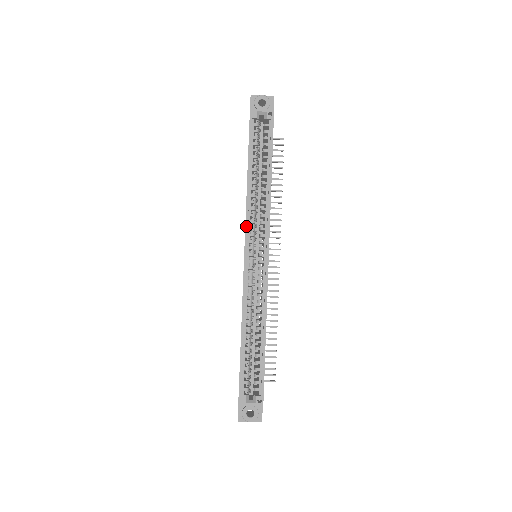
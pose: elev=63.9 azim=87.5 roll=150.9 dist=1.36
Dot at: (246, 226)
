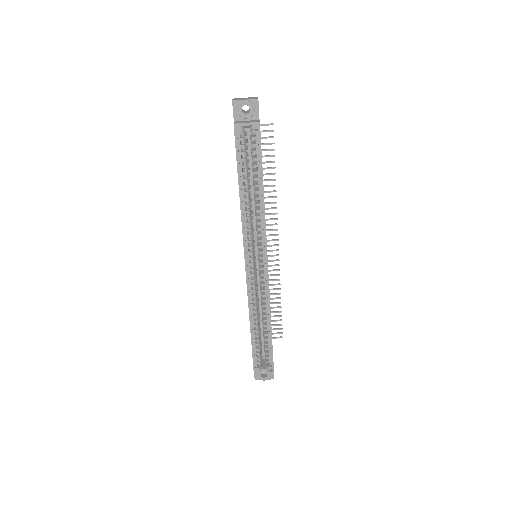
Dot at: (244, 242)
